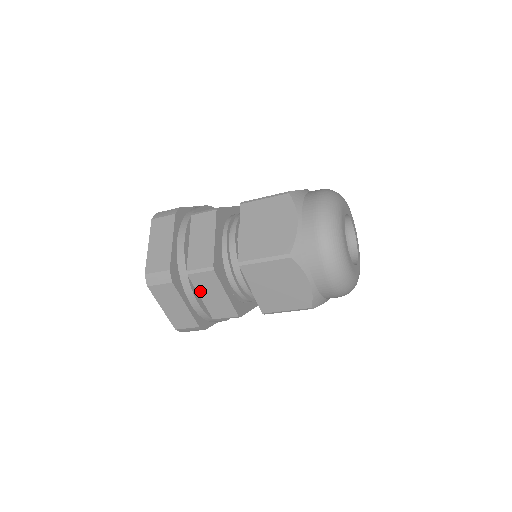
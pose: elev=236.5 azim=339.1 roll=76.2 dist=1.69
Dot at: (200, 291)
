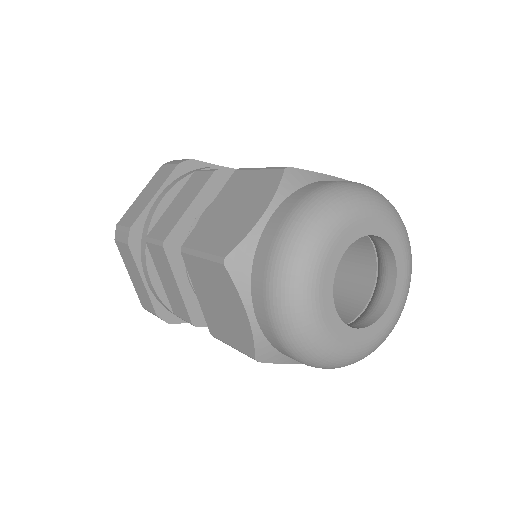
Dot at: (180, 195)
